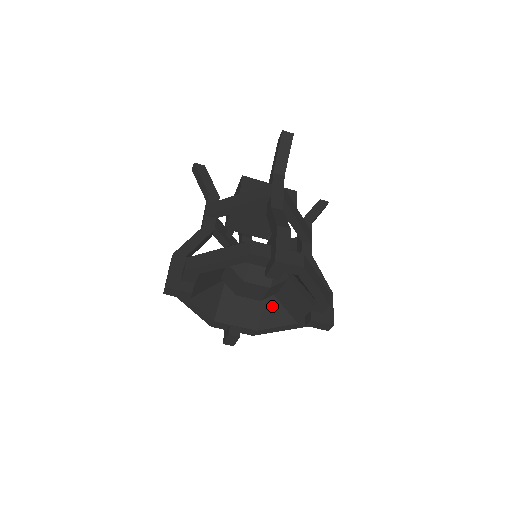
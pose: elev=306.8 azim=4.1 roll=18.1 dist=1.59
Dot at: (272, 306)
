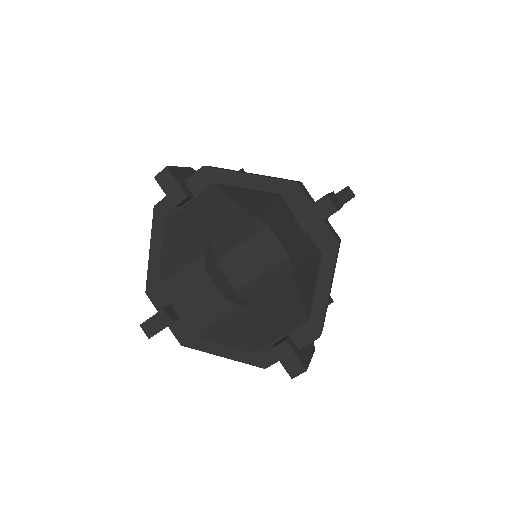
Dot at: (301, 278)
